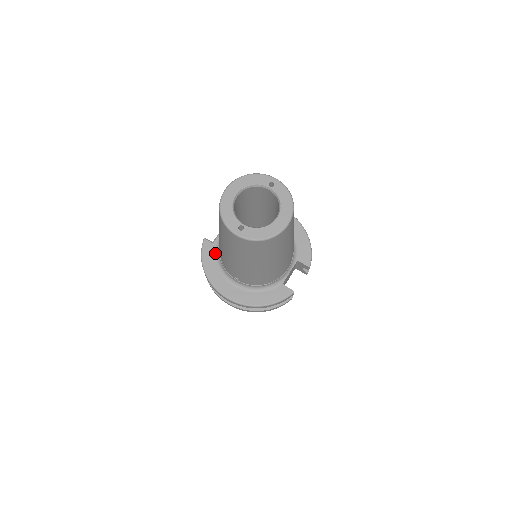
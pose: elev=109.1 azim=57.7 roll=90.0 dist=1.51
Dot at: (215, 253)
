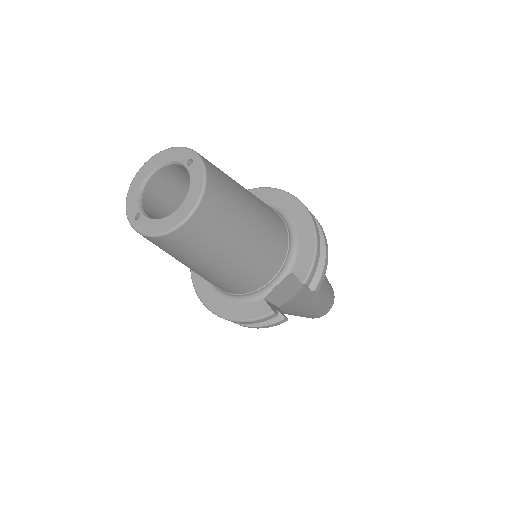
Dot at: occluded
